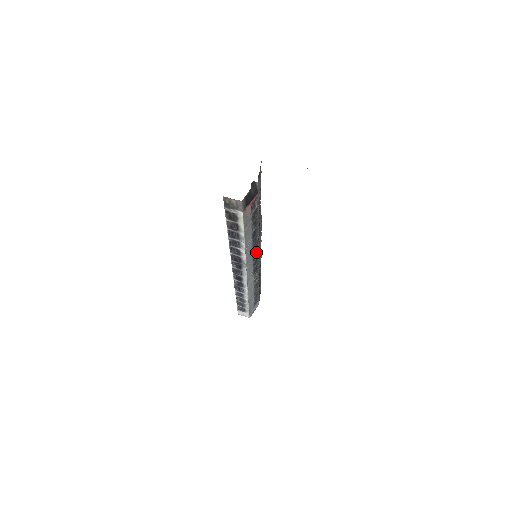
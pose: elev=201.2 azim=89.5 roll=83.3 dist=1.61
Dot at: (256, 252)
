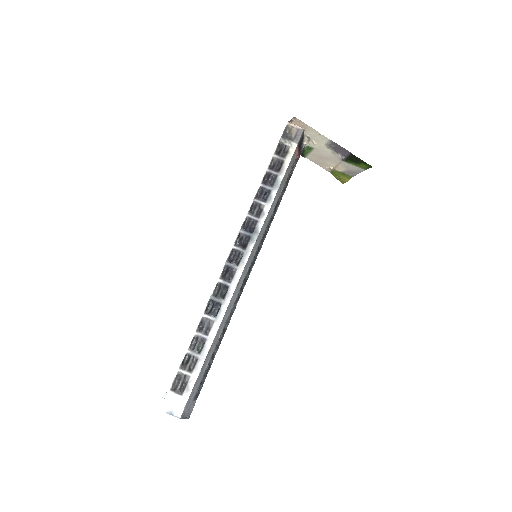
Dot at: (259, 249)
